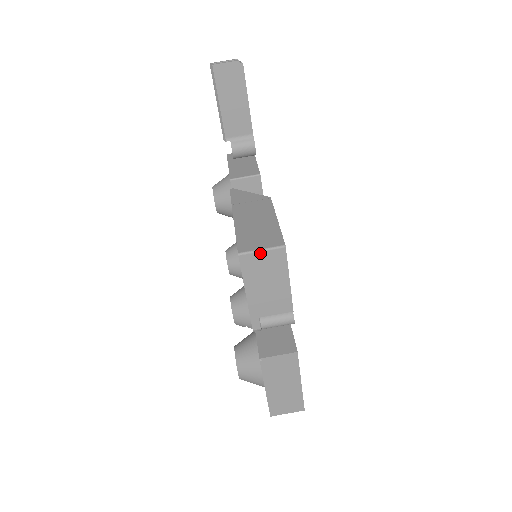
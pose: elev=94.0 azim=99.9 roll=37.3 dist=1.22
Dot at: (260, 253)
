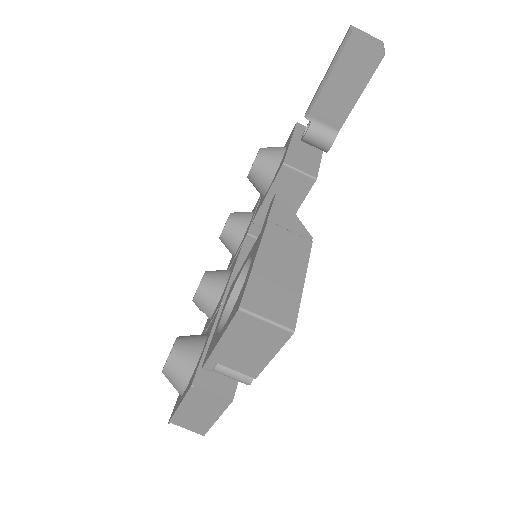
Dot at: (263, 321)
